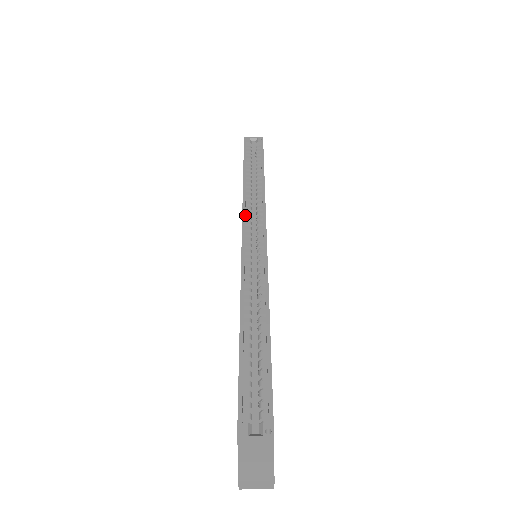
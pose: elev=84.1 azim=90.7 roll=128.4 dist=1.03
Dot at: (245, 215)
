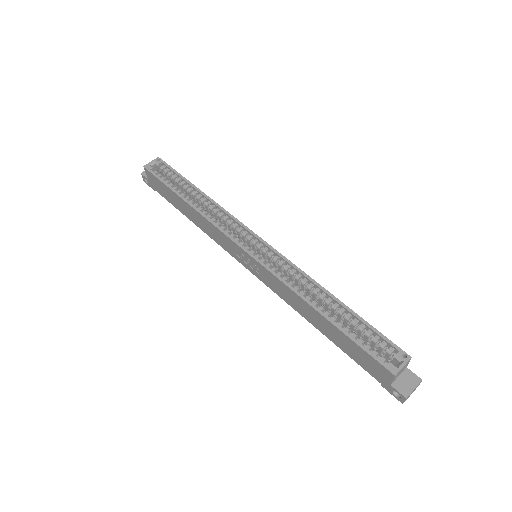
Dot at: (222, 231)
